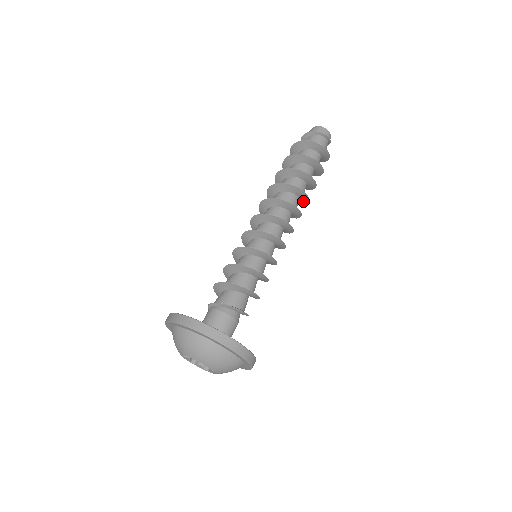
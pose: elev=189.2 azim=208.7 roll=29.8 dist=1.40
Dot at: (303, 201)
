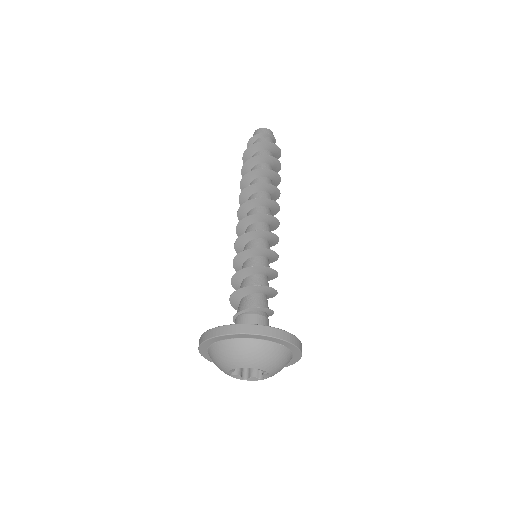
Dot at: occluded
